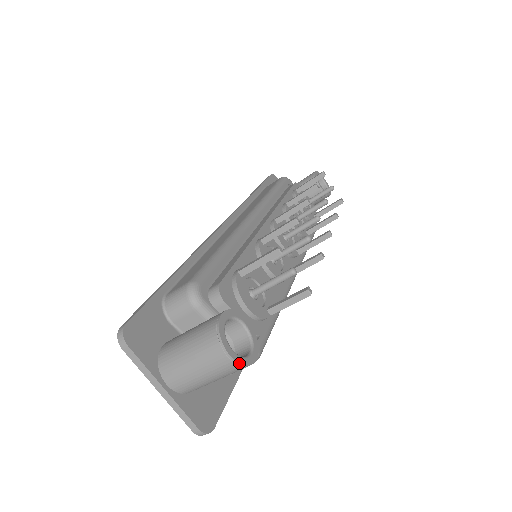
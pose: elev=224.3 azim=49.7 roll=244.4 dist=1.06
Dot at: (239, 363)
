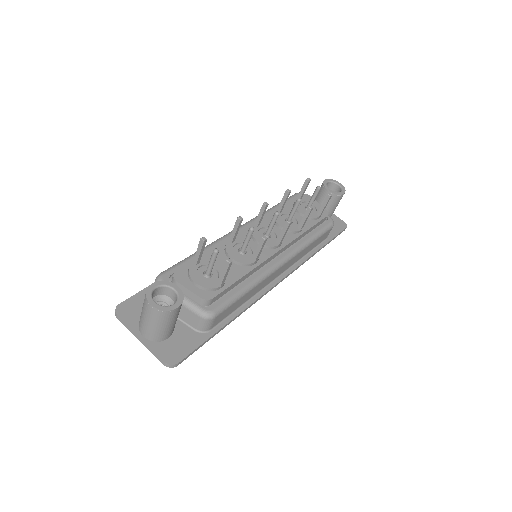
Dot at: (158, 309)
